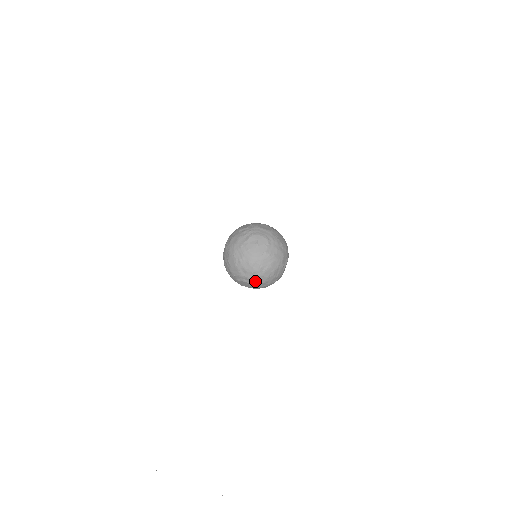
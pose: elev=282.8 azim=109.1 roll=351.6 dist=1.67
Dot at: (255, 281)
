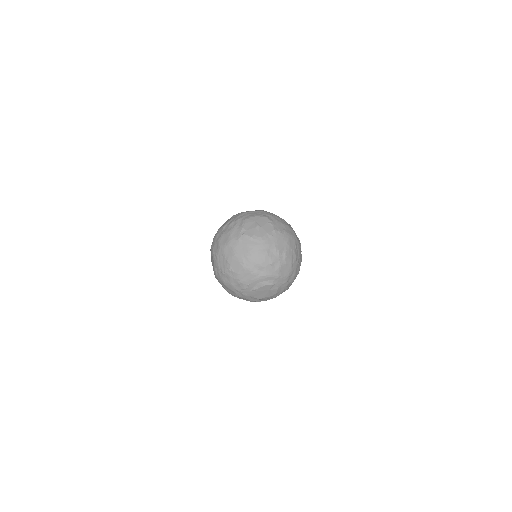
Dot at: (278, 277)
